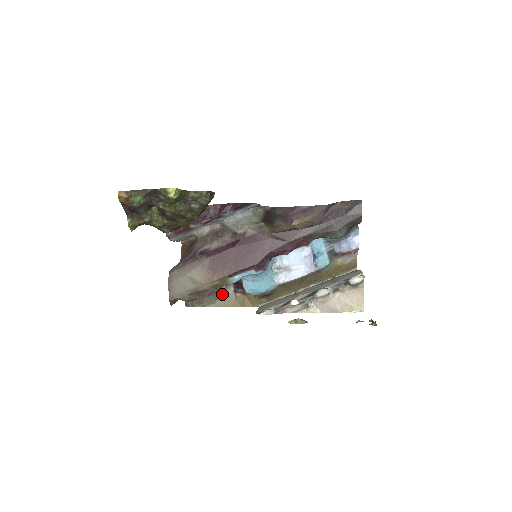
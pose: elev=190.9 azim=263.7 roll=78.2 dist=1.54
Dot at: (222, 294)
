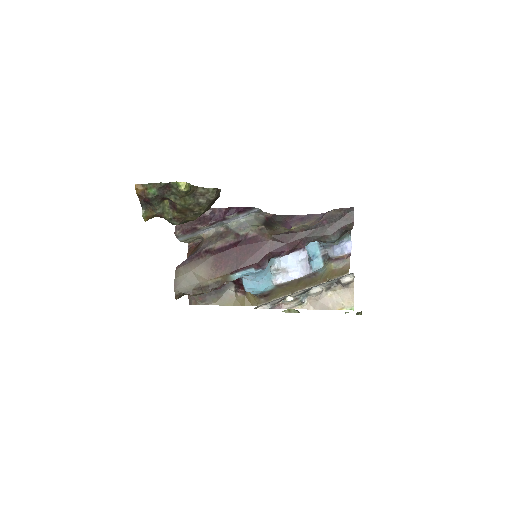
Dot at: (224, 293)
